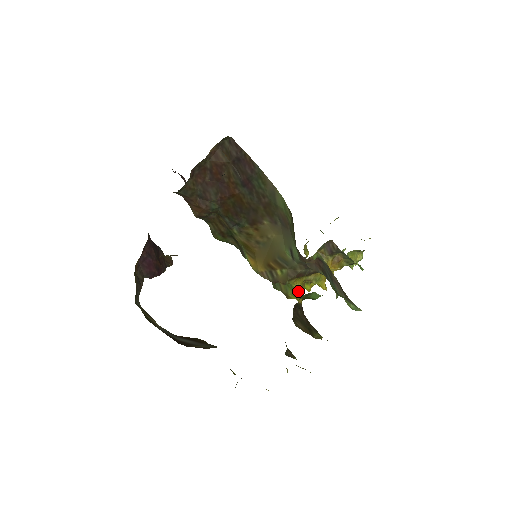
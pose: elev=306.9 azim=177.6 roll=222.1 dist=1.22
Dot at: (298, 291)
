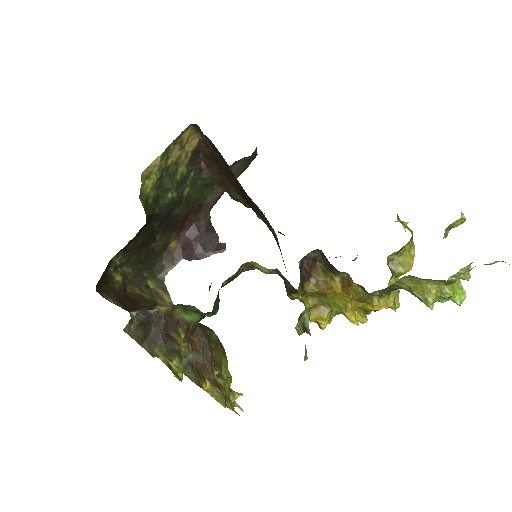
Dot at: occluded
